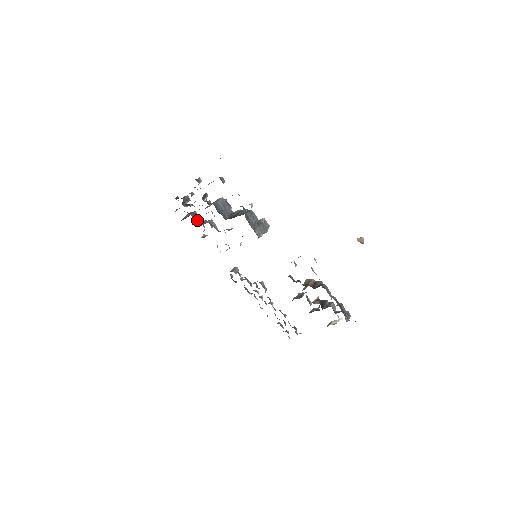
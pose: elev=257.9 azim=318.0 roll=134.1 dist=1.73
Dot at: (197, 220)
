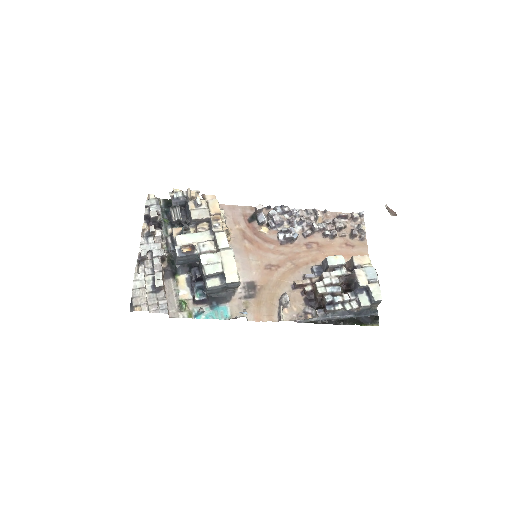
Dot at: (181, 221)
